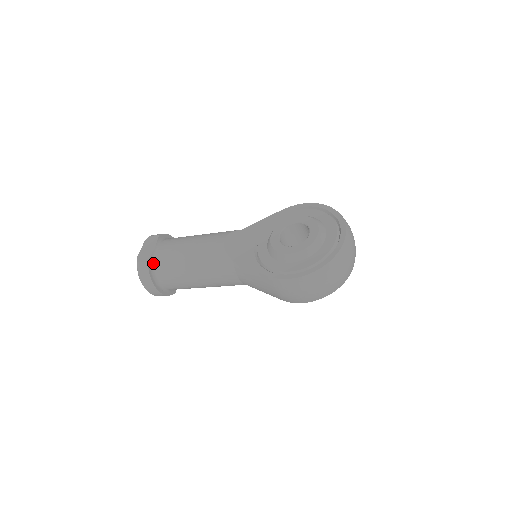
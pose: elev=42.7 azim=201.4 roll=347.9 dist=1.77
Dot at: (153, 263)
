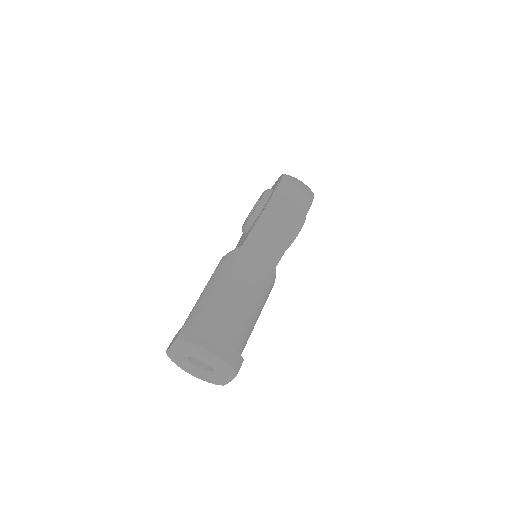
Dot at: occluded
